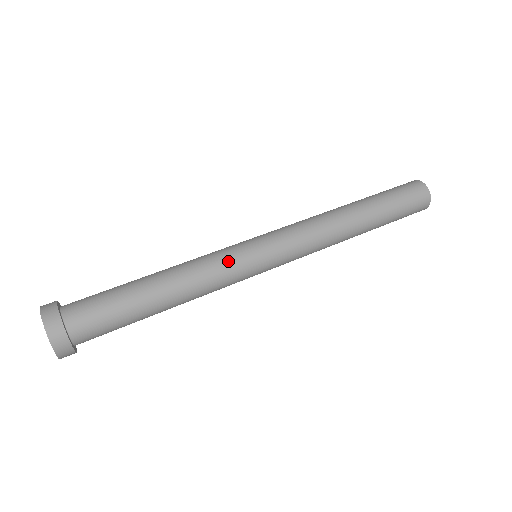
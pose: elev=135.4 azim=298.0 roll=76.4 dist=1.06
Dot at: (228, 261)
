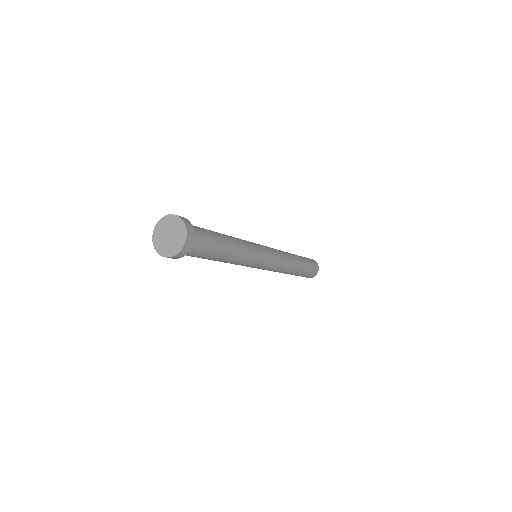
Dot at: (253, 244)
